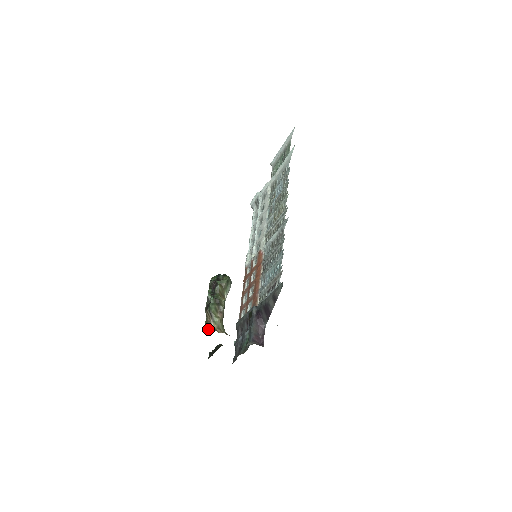
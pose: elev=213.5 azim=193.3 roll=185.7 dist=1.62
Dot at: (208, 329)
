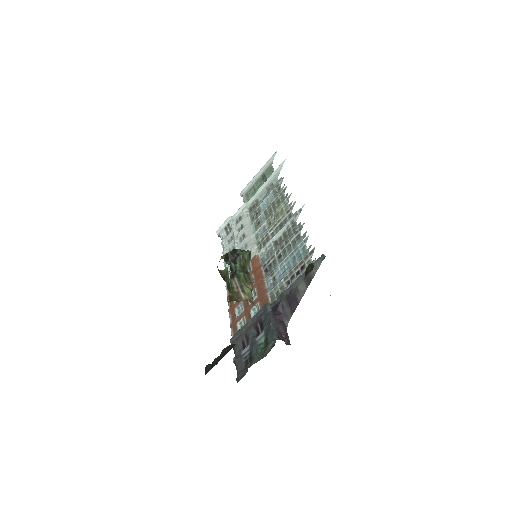
Dot at: (237, 300)
